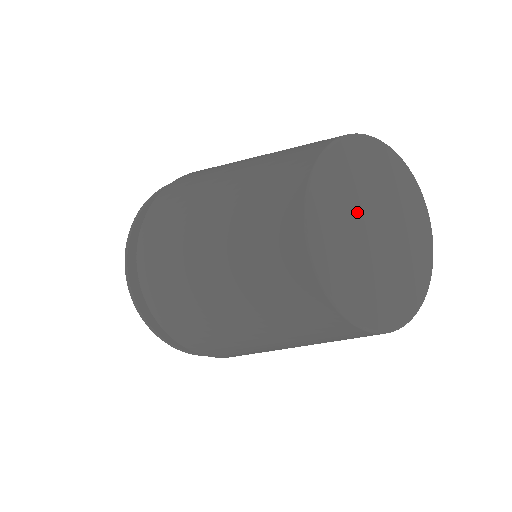
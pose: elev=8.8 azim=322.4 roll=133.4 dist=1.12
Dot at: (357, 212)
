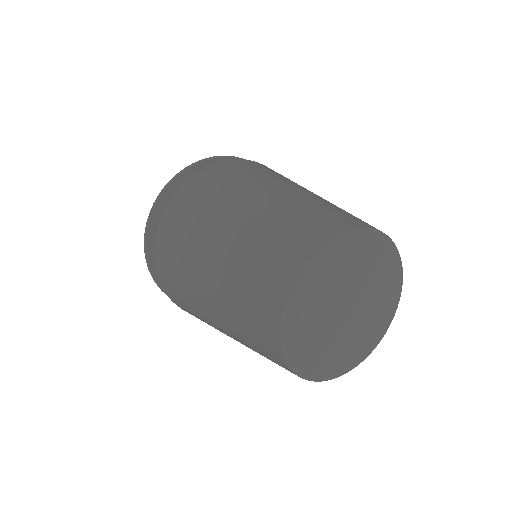
Dot at: (347, 283)
